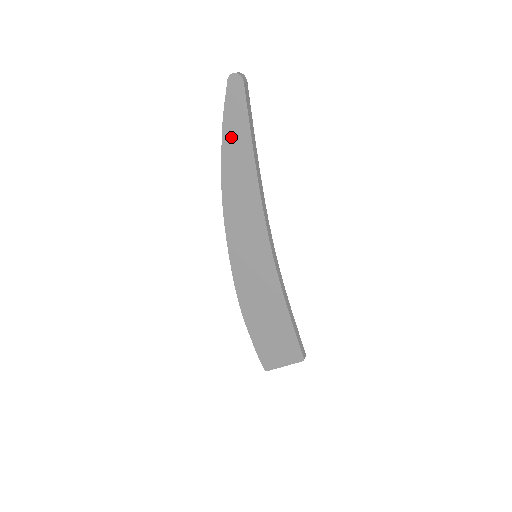
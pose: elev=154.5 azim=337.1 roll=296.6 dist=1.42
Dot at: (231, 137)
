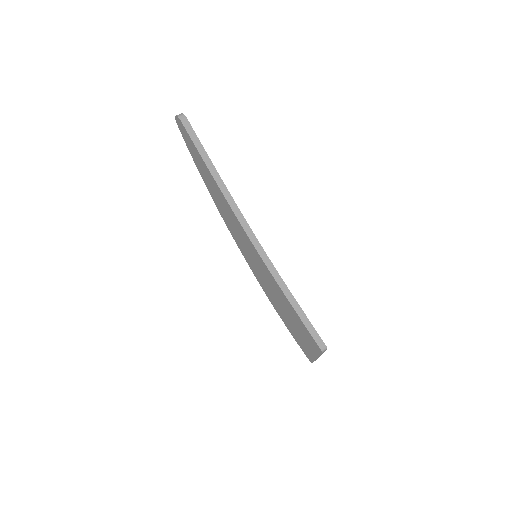
Dot at: (198, 164)
